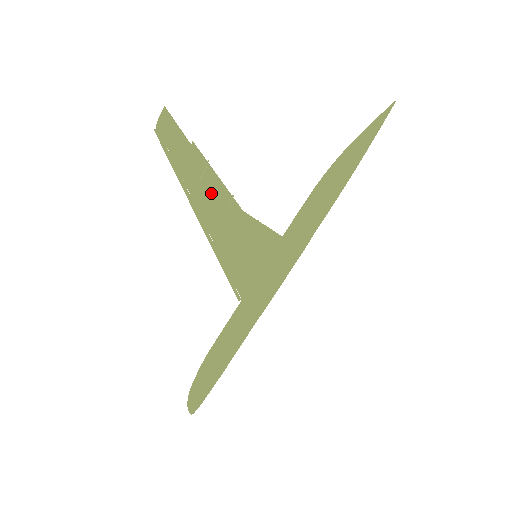
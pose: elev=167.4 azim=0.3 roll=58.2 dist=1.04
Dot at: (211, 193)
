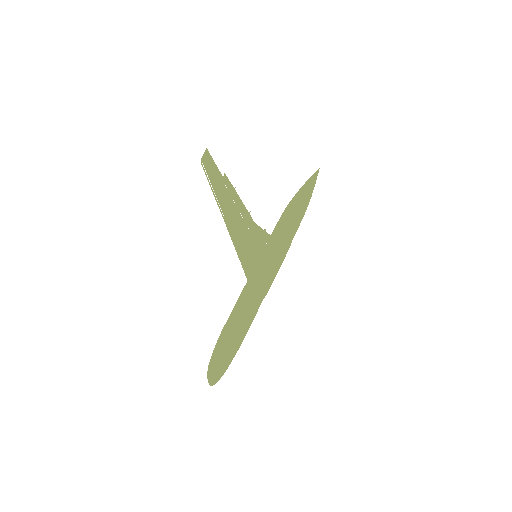
Dot at: (234, 210)
